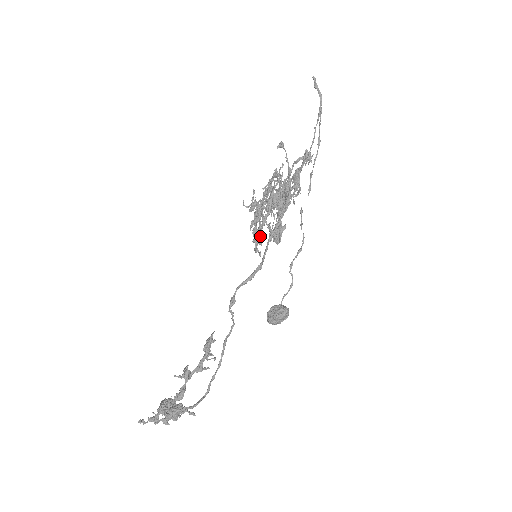
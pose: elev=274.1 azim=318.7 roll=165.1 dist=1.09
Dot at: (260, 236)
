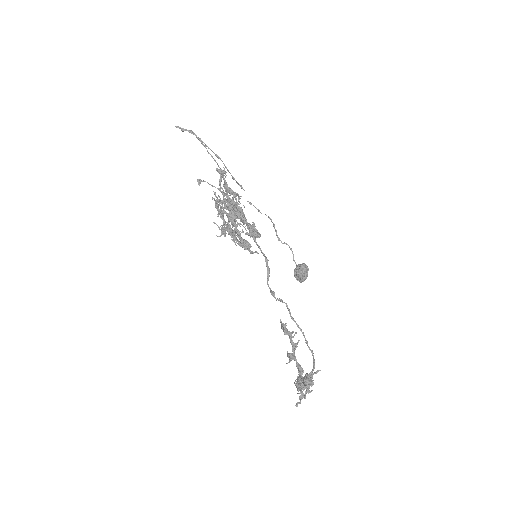
Dot at: (246, 243)
